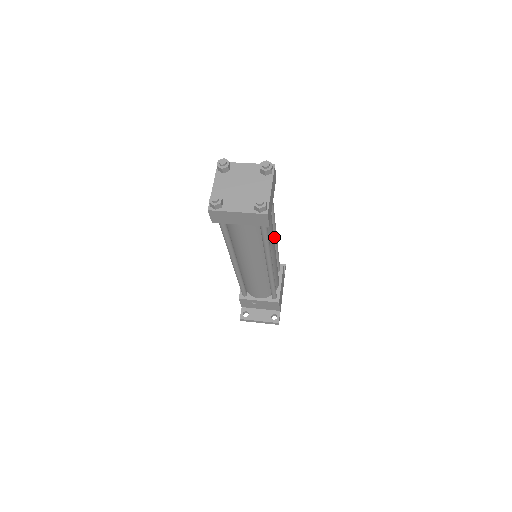
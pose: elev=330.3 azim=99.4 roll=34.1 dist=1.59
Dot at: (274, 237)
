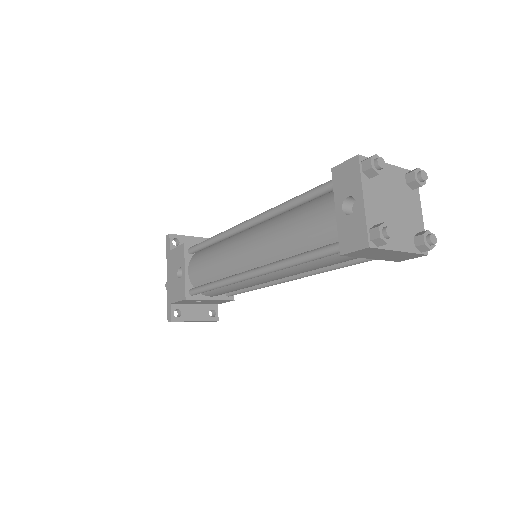
Dot at: occluded
